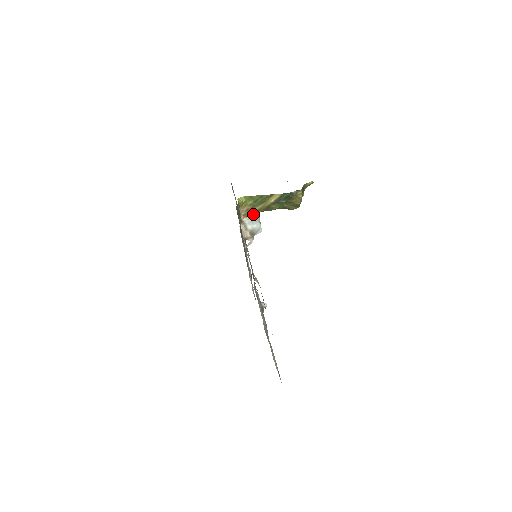
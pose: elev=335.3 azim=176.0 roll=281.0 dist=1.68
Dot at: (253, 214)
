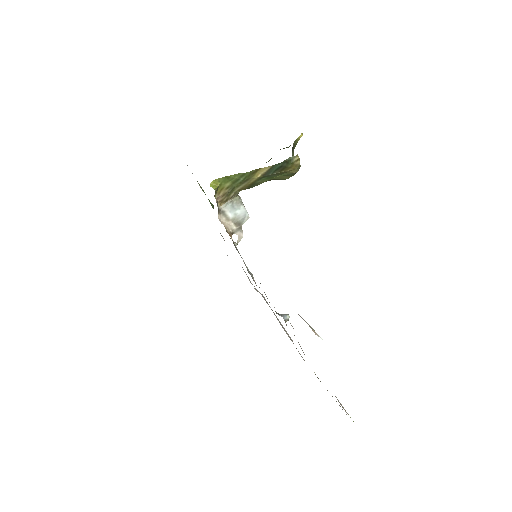
Dot at: (232, 197)
